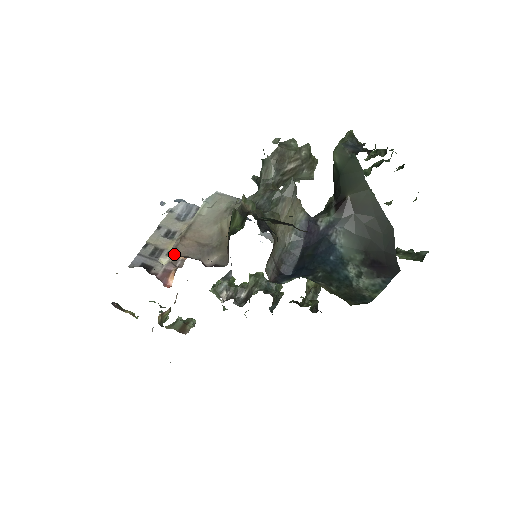
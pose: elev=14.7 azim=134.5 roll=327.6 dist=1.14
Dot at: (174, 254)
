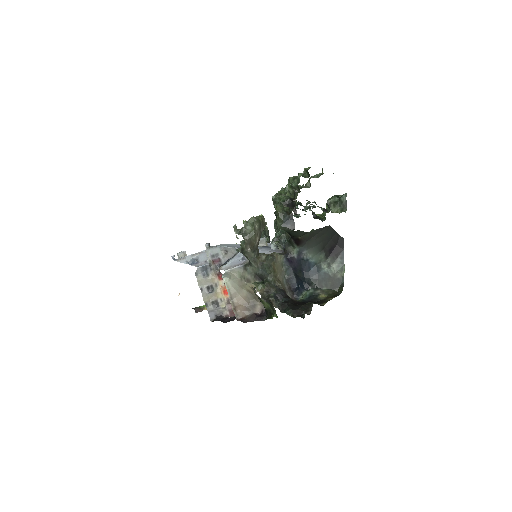
Dot at: (240, 319)
